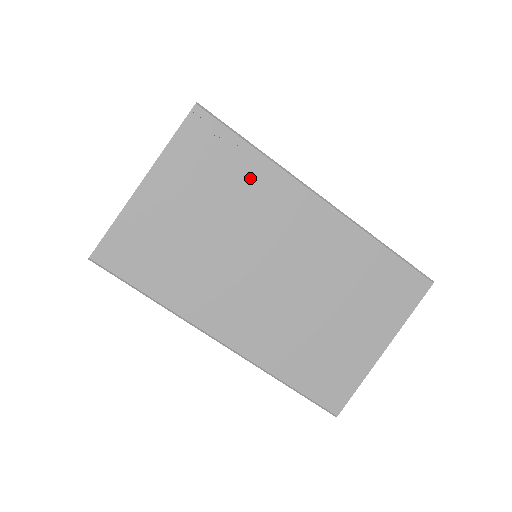
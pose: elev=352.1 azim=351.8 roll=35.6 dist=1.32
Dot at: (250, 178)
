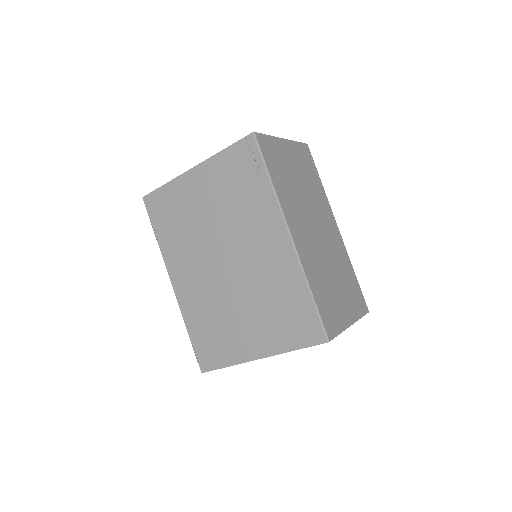
Dot at: (317, 188)
